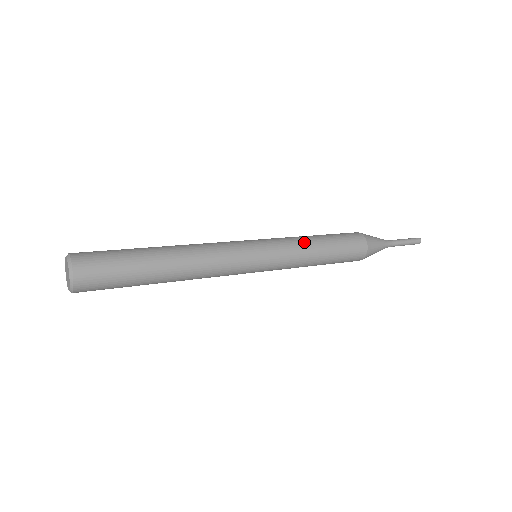
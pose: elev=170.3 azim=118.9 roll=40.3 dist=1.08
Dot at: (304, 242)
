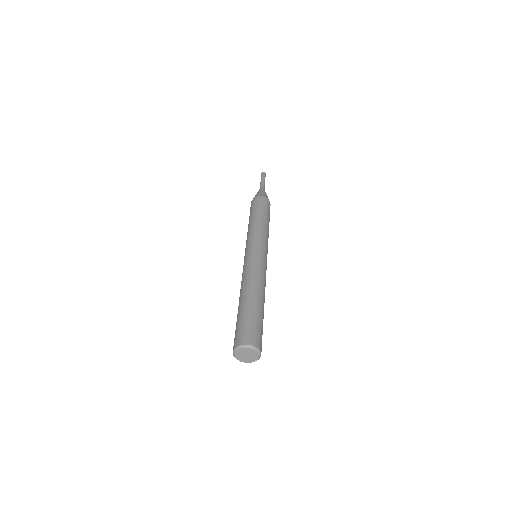
Dot at: (268, 232)
